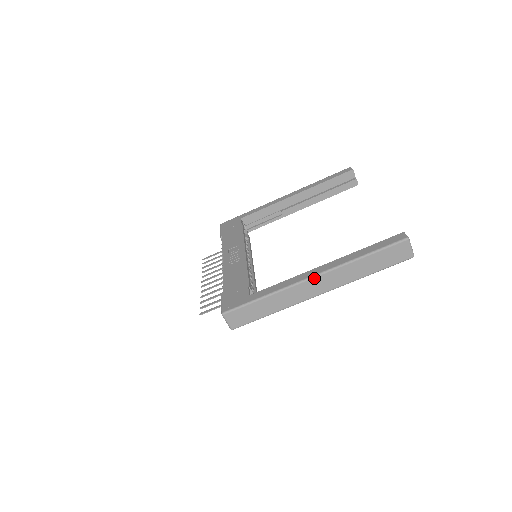
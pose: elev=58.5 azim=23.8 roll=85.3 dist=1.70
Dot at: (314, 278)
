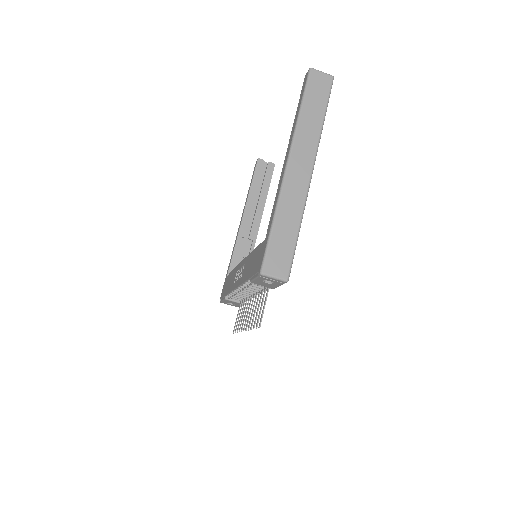
Dot at: (289, 162)
